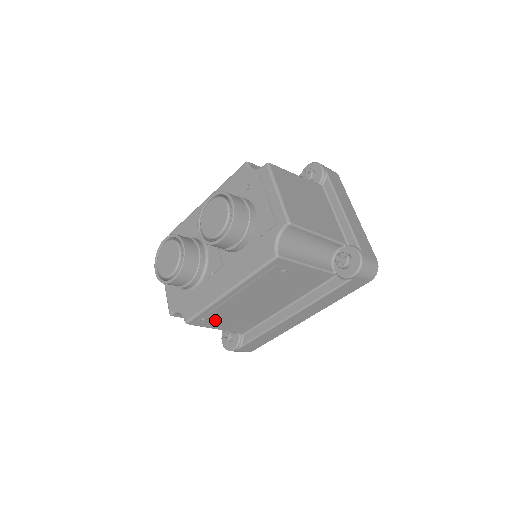
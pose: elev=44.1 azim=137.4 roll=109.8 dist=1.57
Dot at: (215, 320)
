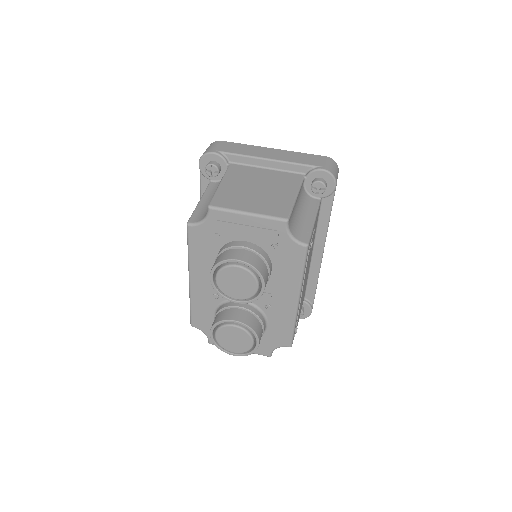
Dot at: (298, 320)
